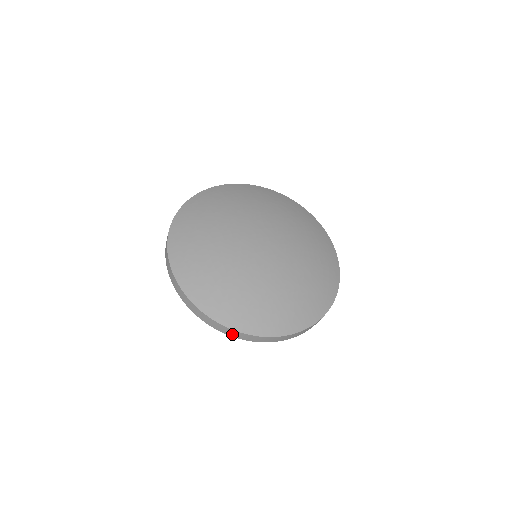
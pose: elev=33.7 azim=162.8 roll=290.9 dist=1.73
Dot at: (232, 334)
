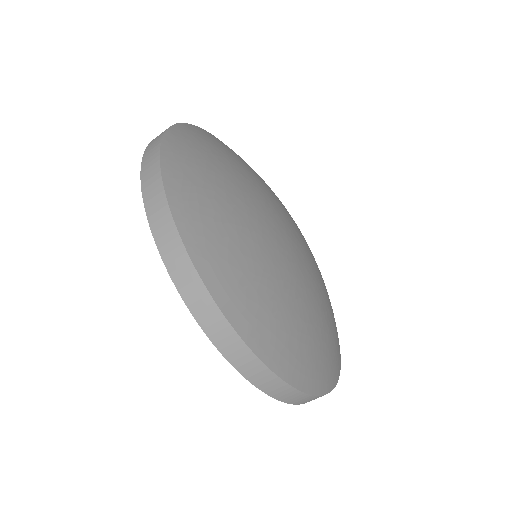
Dot at: (182, 281)
